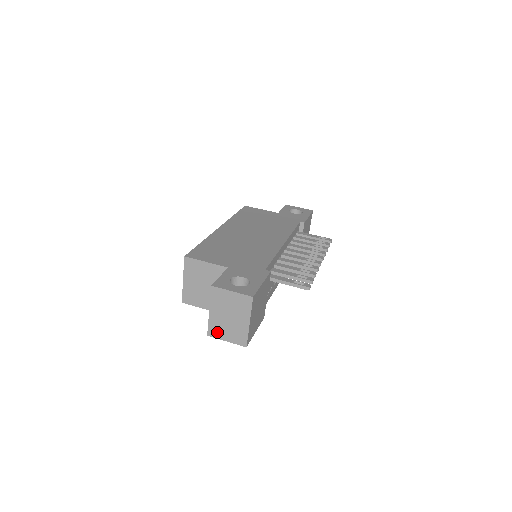
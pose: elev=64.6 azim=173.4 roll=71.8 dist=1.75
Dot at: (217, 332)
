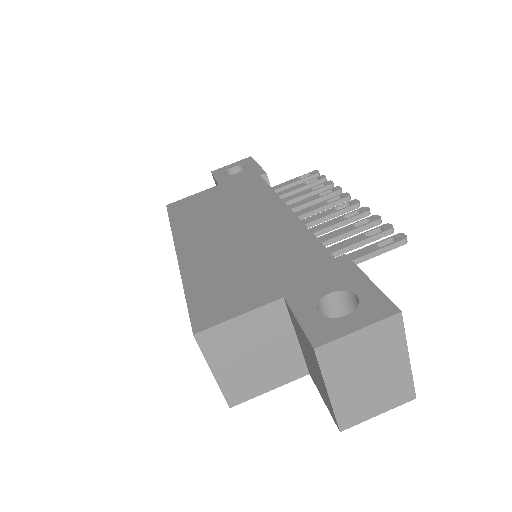
Dot at: (356, 414)
